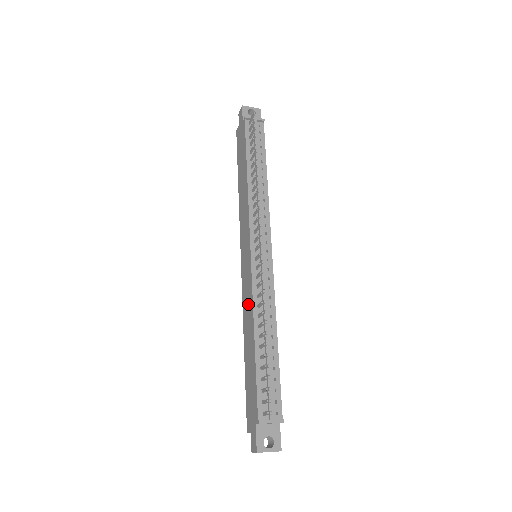
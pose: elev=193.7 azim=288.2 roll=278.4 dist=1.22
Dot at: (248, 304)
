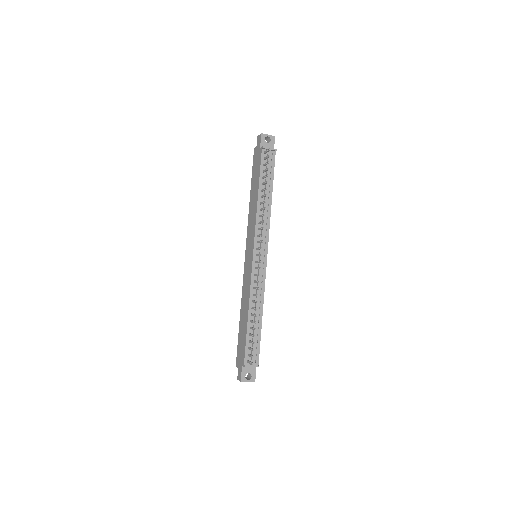
Dot at: (247, 290)
